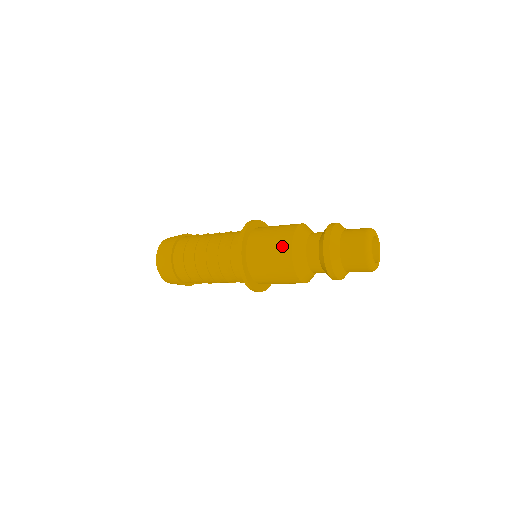
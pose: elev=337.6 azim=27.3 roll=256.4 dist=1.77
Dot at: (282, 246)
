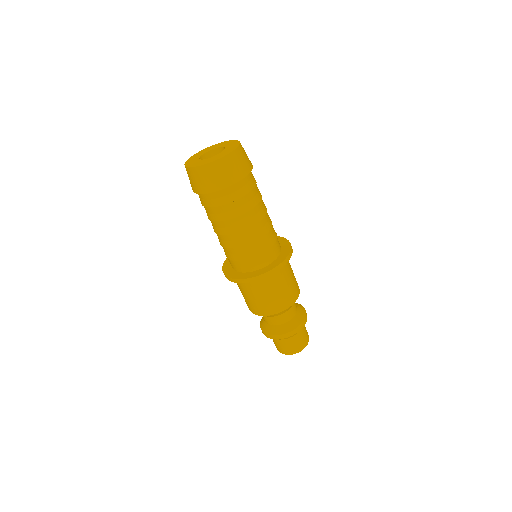
Dot at: (254, 308)
